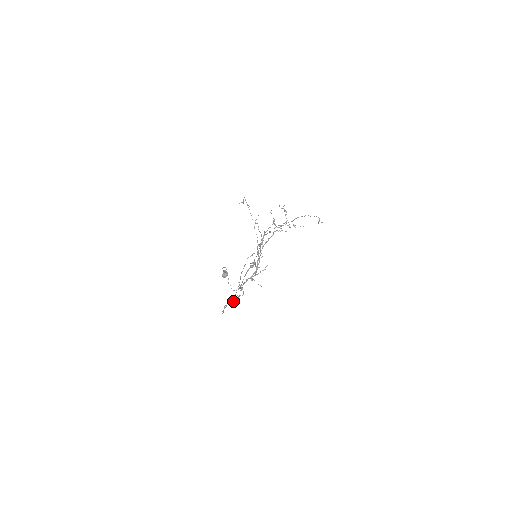
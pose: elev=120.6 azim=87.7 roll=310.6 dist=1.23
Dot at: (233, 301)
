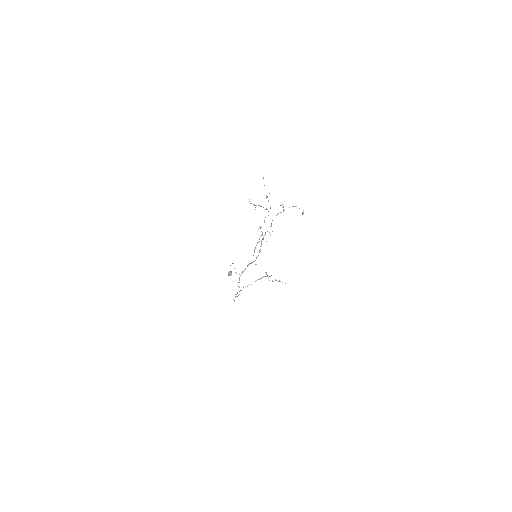
Dot at: occluded
